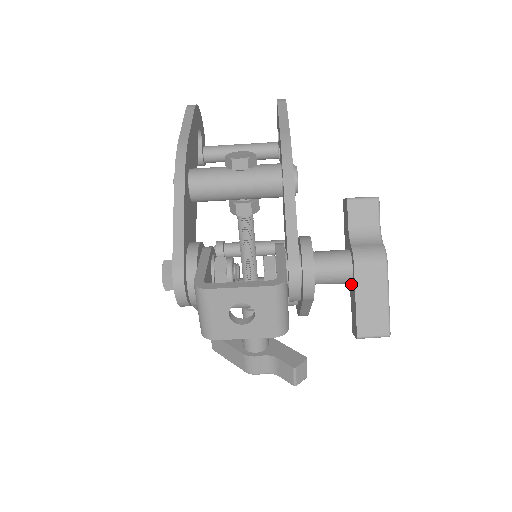
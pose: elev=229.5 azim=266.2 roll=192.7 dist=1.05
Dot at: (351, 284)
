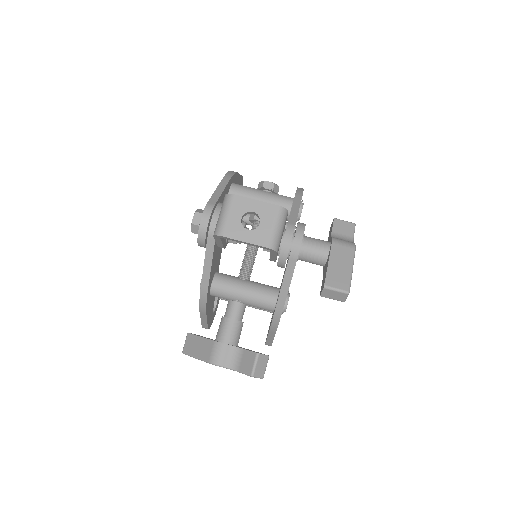
Dot at: (326, 262)
